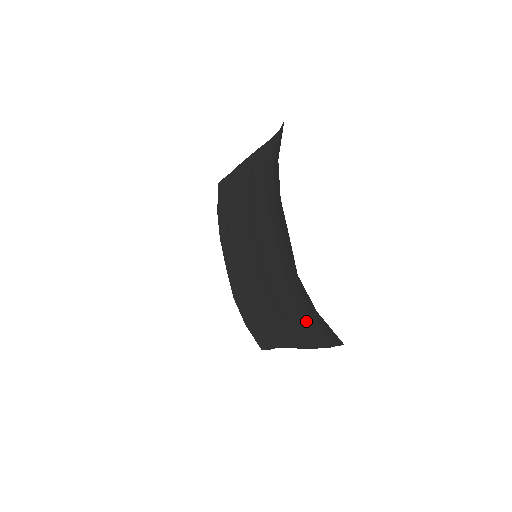
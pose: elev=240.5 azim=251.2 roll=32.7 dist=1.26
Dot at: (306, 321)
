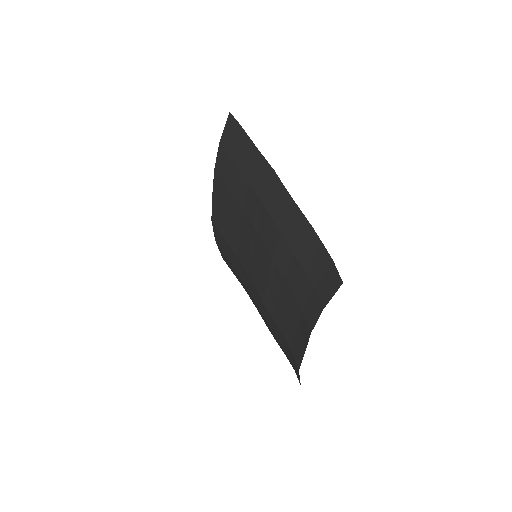
Dot at: (285, 353)
